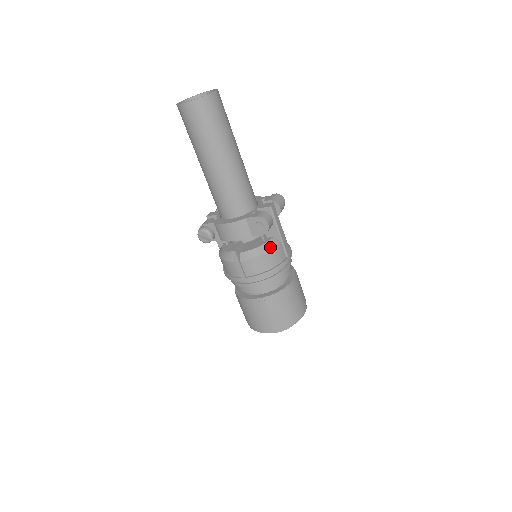
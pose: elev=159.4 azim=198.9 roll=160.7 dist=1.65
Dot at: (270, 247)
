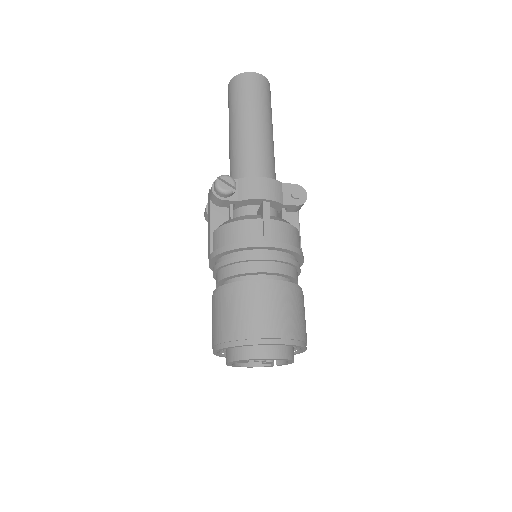
Dot at: occluded
